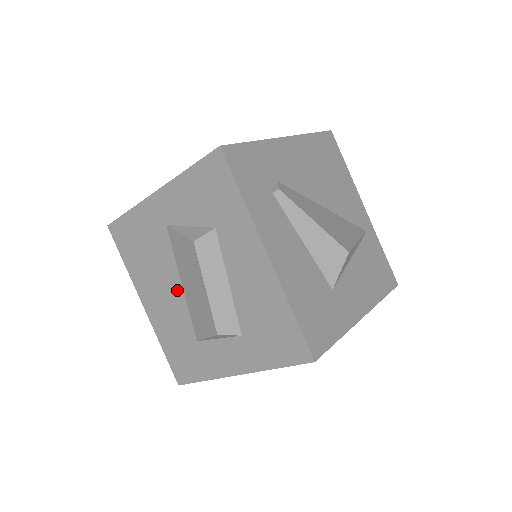
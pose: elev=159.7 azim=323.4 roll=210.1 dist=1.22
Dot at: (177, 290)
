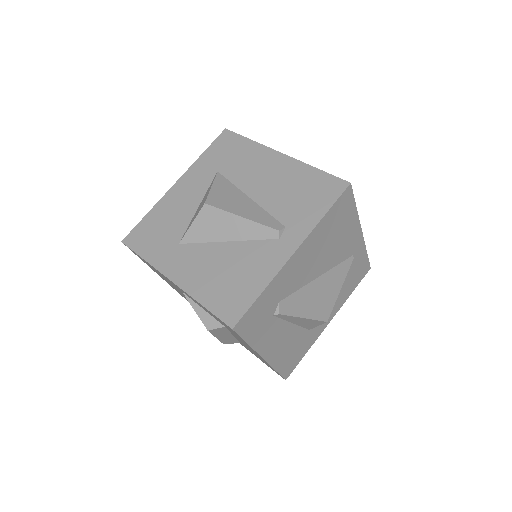
Dot at: occluded
